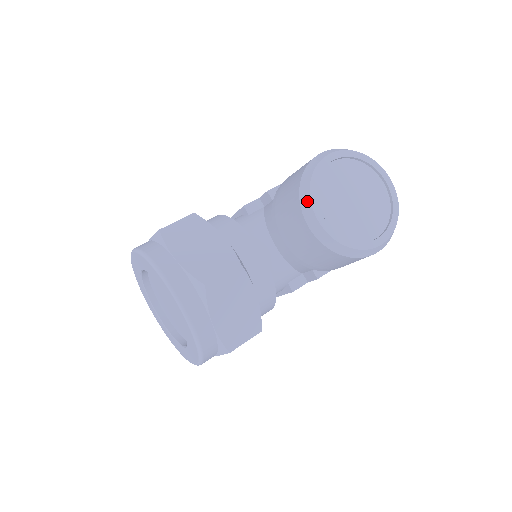
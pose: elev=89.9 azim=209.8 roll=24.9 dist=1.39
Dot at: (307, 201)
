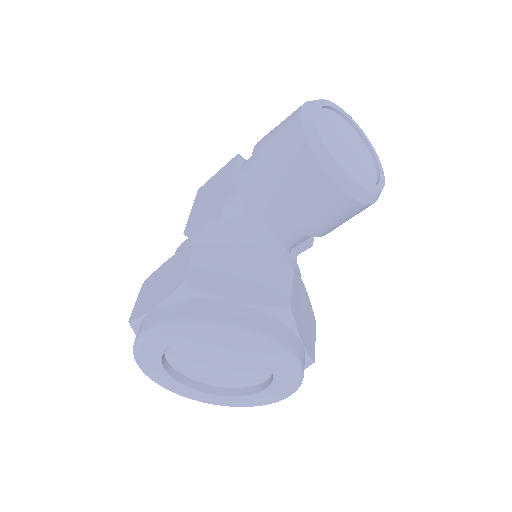
Dot at: (333, 165)
